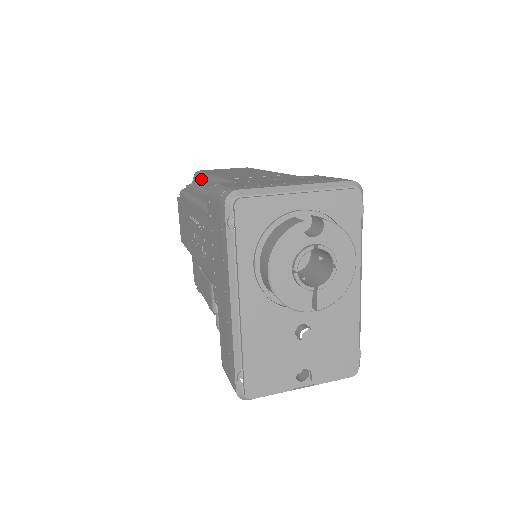
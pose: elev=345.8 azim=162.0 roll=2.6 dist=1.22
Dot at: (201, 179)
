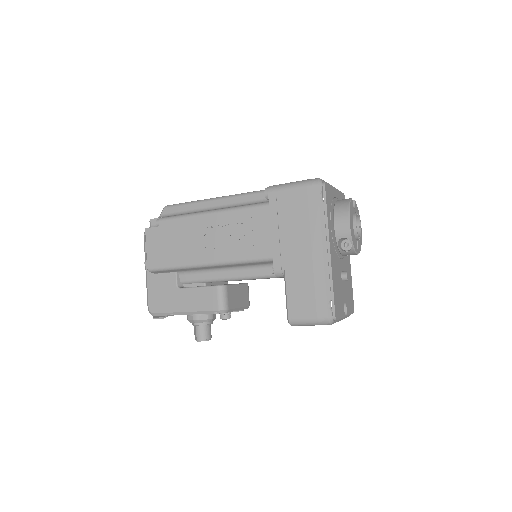
Dot at: (192, 205)
